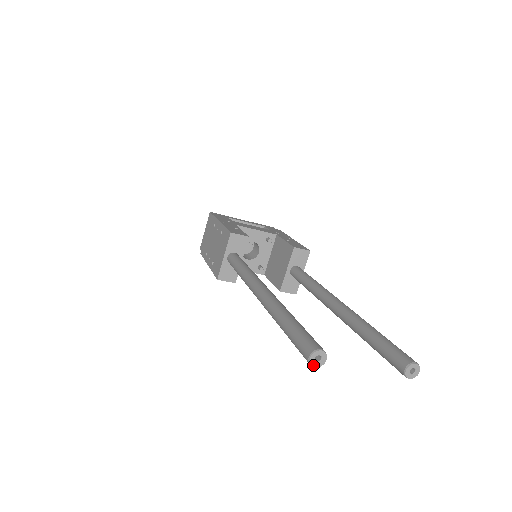
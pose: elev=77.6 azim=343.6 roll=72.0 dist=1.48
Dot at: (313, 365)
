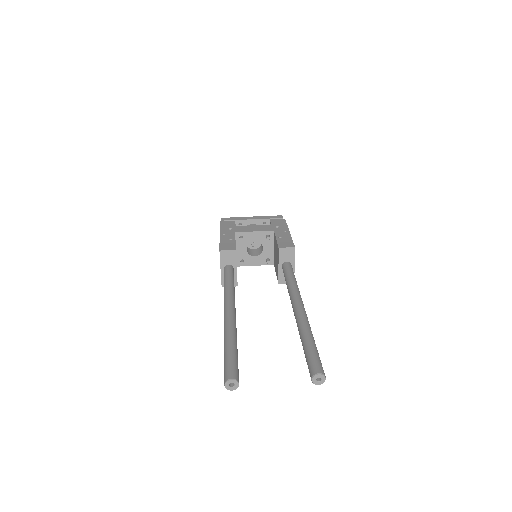
Dot at: (230, 389)
